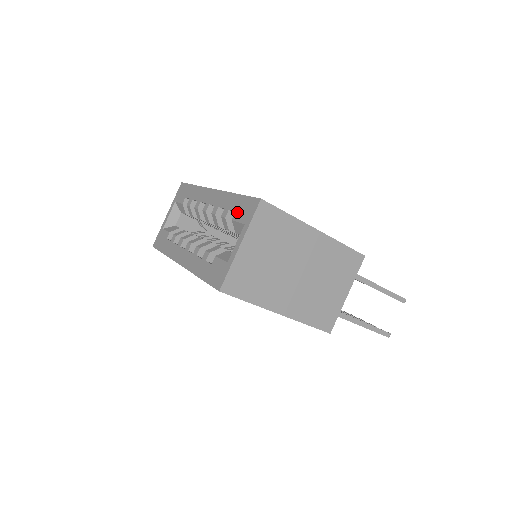
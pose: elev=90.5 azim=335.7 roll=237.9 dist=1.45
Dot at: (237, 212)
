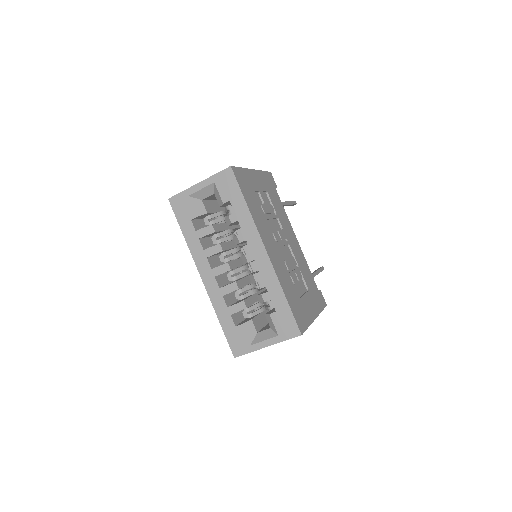
Dot at: (277, 315)
